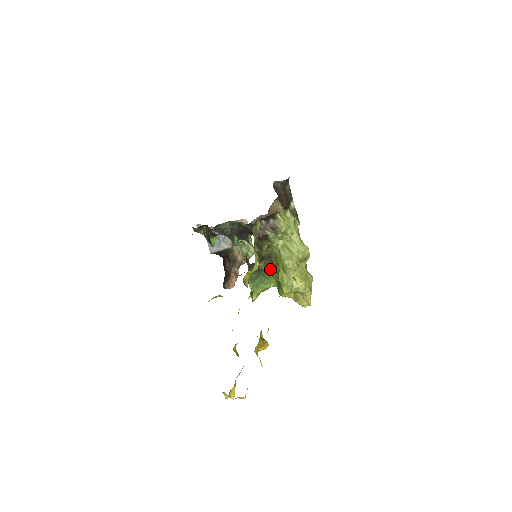
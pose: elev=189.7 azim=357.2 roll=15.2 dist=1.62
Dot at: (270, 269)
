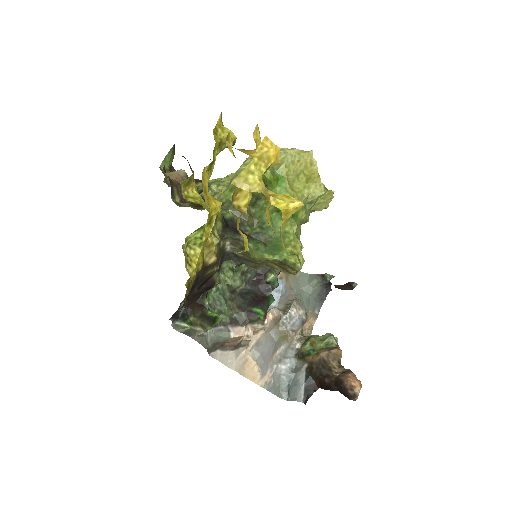
Dot at: (262, 223)
